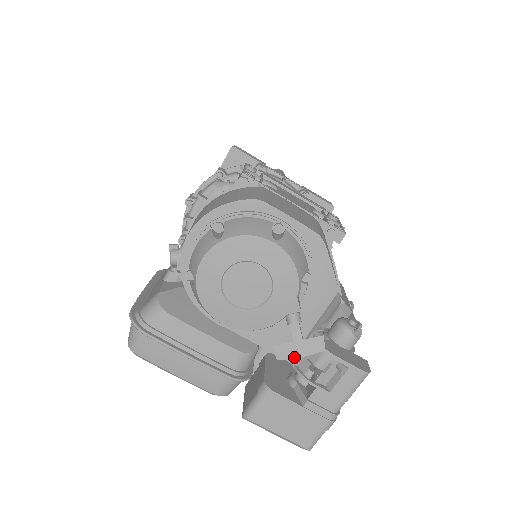
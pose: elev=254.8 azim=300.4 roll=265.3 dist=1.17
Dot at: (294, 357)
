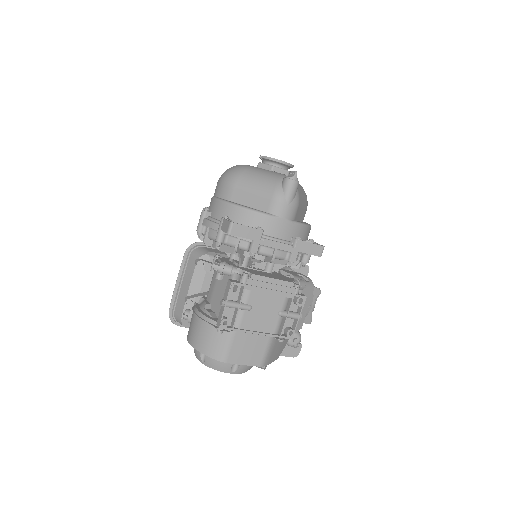
Dot at: occluded
